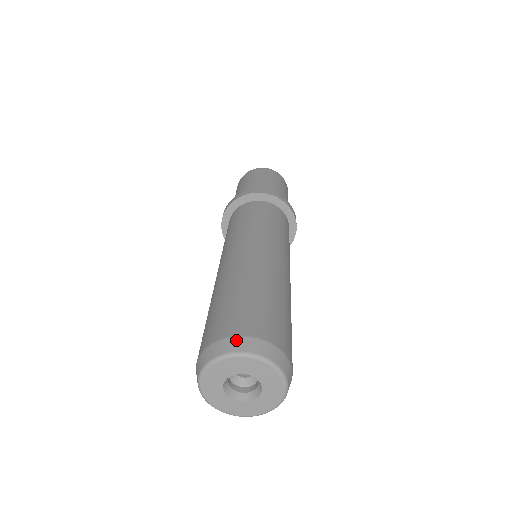
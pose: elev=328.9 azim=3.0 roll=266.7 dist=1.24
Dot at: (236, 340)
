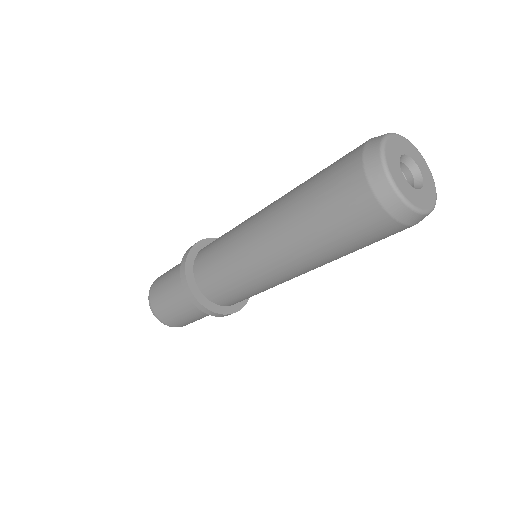
Dot at: occluded
